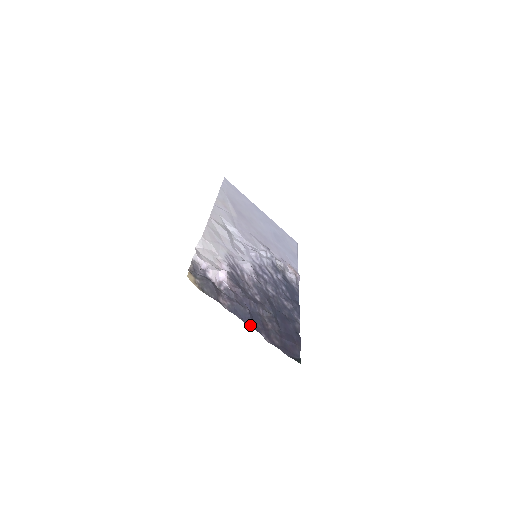
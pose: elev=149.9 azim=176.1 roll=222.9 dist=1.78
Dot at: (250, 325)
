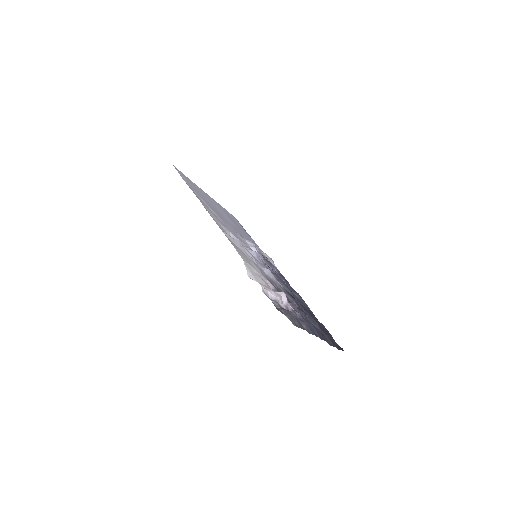
Dot at: (321, 338)
